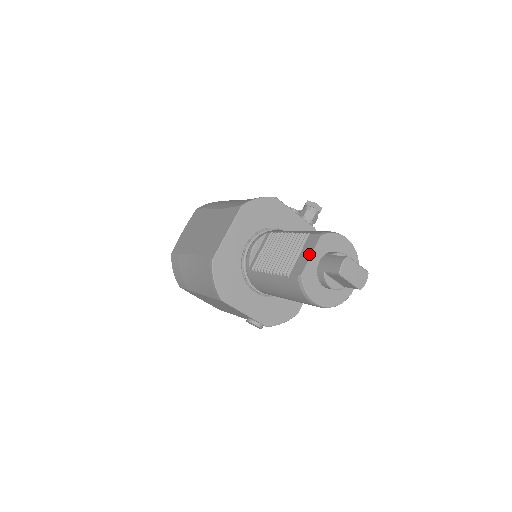
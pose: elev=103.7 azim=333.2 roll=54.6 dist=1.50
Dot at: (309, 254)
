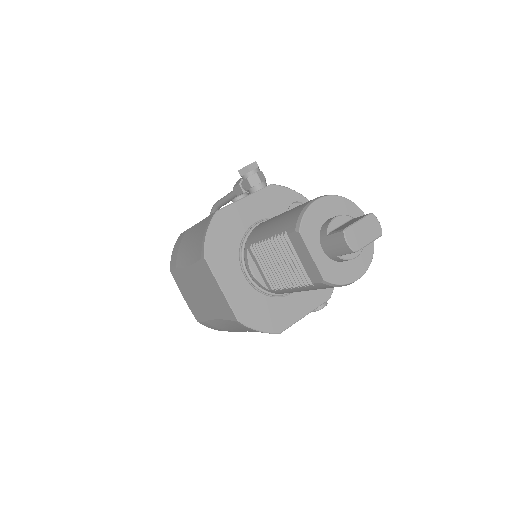
Dot at: (309, 256)
